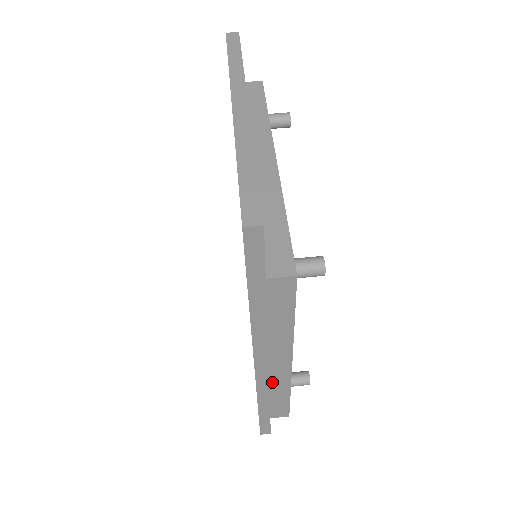
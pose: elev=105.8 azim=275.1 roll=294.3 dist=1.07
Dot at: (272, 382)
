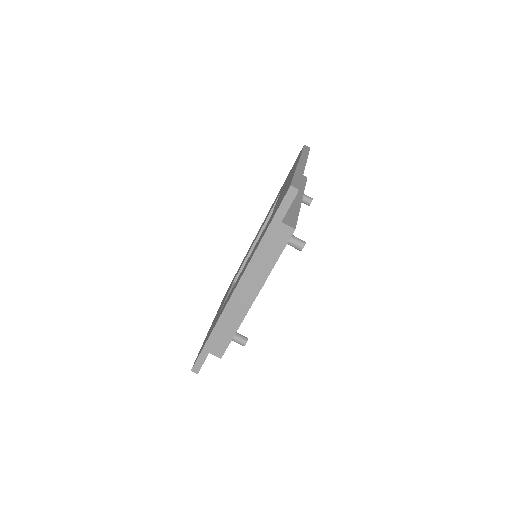
Dot at: (234, 312)
